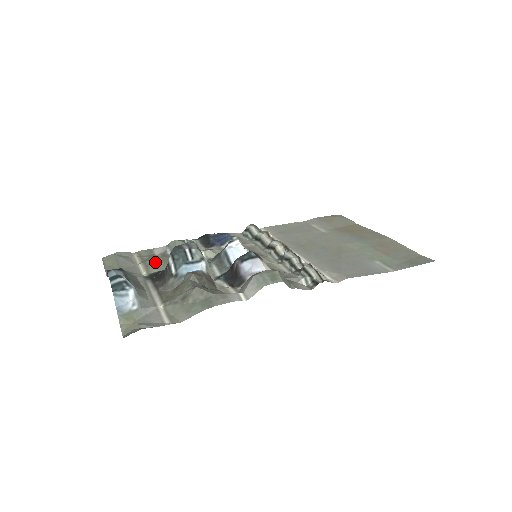
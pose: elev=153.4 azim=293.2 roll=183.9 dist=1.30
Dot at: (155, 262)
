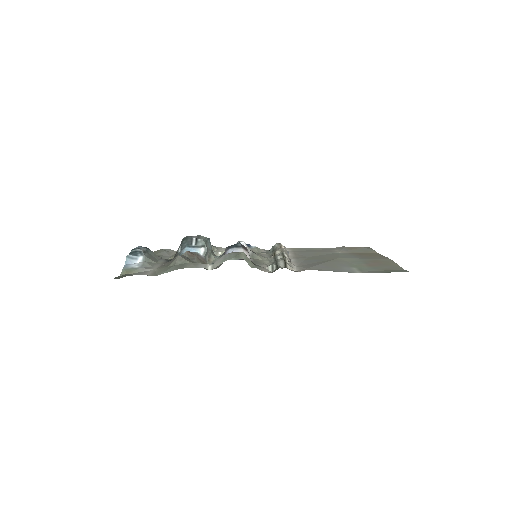
Dot at: occluded
